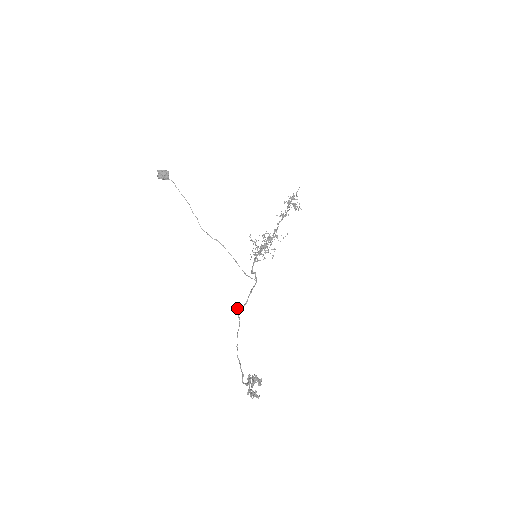
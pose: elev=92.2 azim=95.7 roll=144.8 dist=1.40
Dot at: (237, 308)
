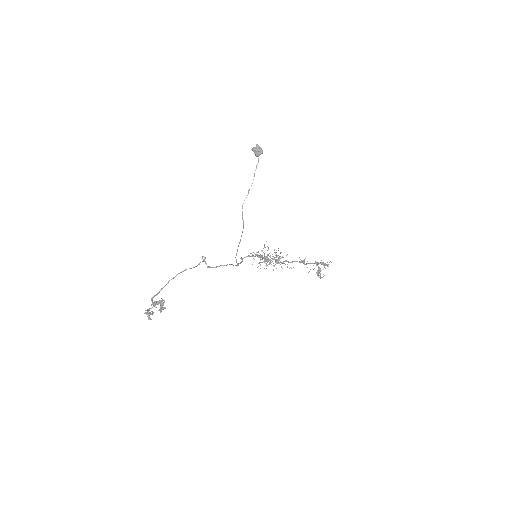
Dot at: (205, 263)
